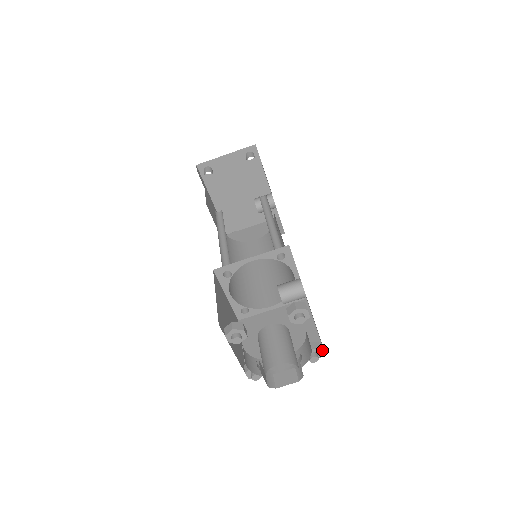
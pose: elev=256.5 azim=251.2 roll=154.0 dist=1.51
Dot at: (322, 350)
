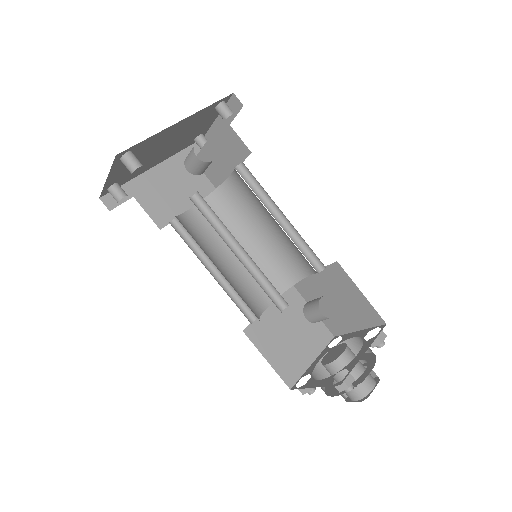
Dot at: (383, 323)
